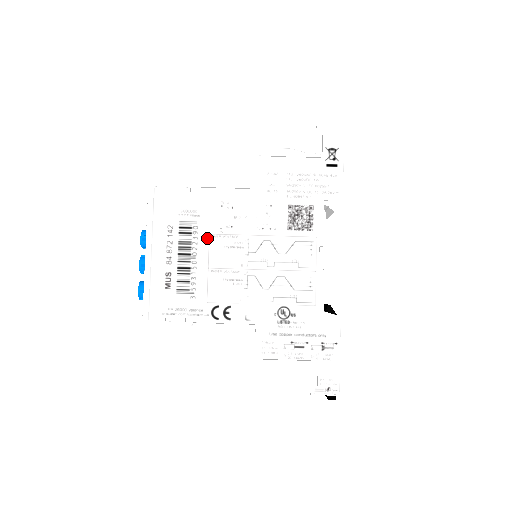
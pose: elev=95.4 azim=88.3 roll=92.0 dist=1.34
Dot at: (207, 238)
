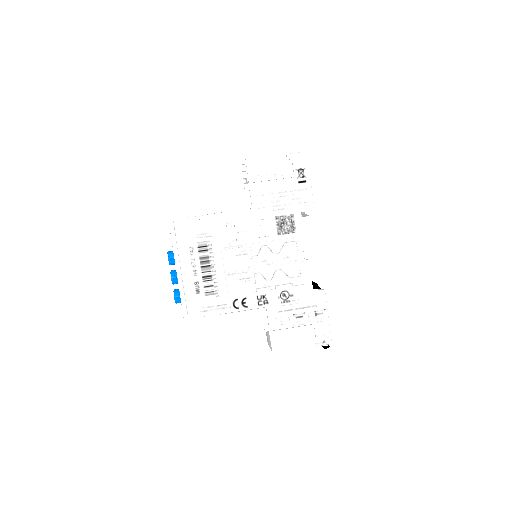
Dot at: (220, 251)
